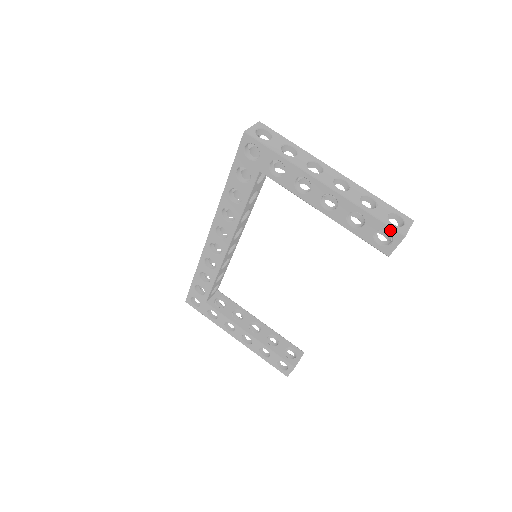
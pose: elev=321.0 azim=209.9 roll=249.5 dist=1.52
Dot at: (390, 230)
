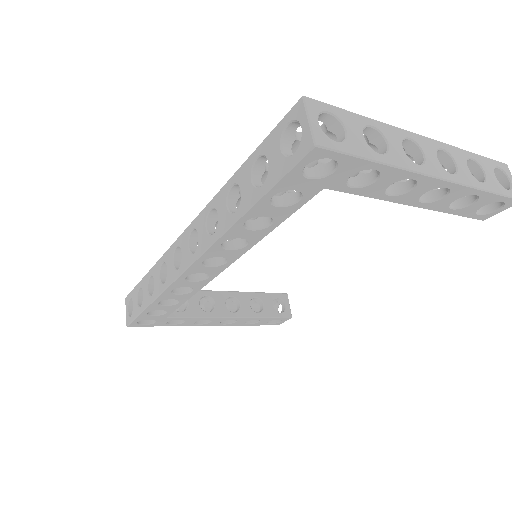
Dot at: (507, 200)
